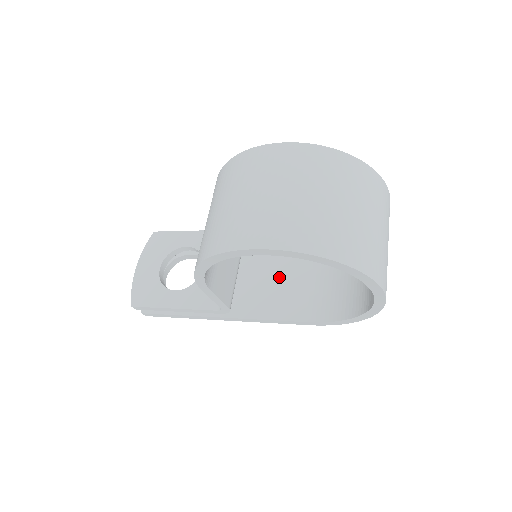
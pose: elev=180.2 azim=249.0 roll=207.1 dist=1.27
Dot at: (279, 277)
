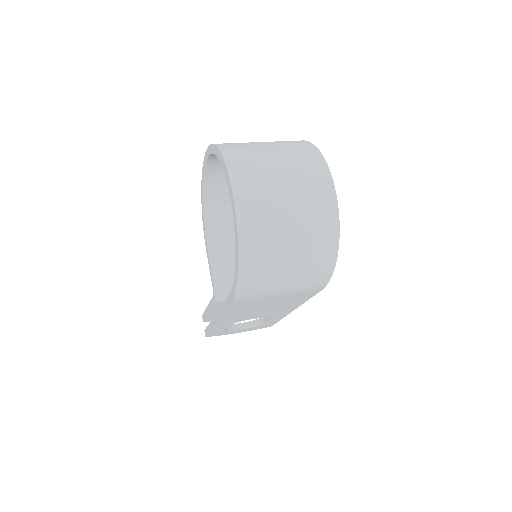
Dot at: occluded
